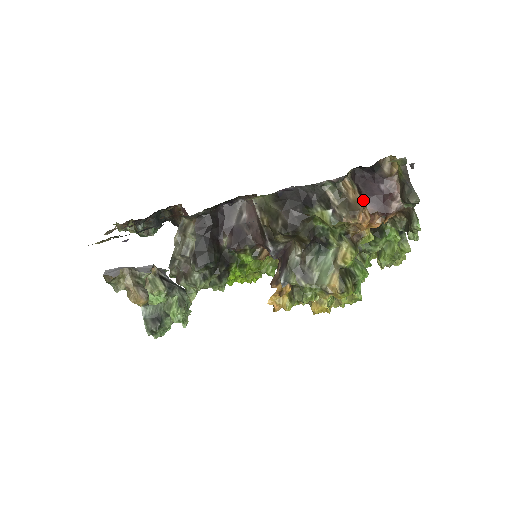
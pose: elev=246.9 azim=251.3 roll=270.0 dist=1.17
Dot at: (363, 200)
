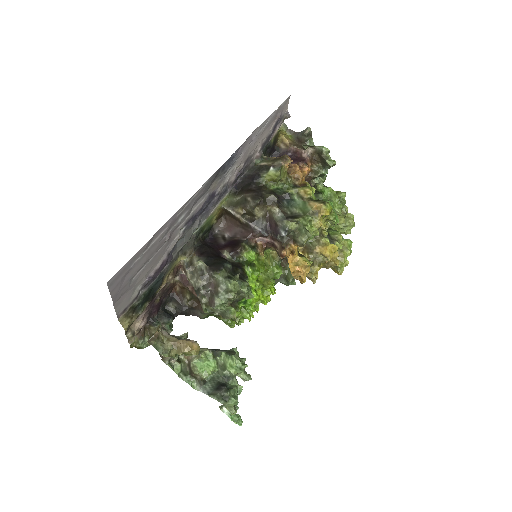
Dot at: occluded
